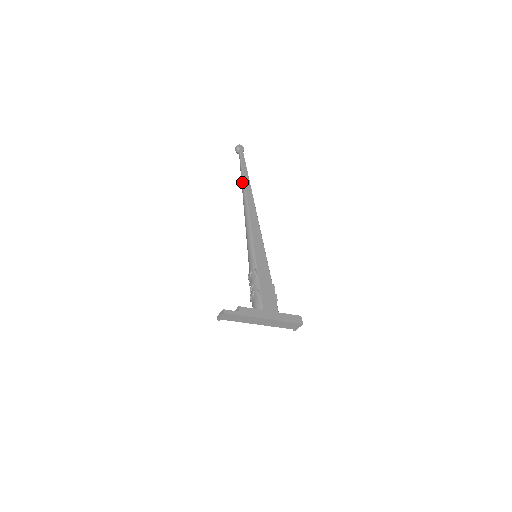
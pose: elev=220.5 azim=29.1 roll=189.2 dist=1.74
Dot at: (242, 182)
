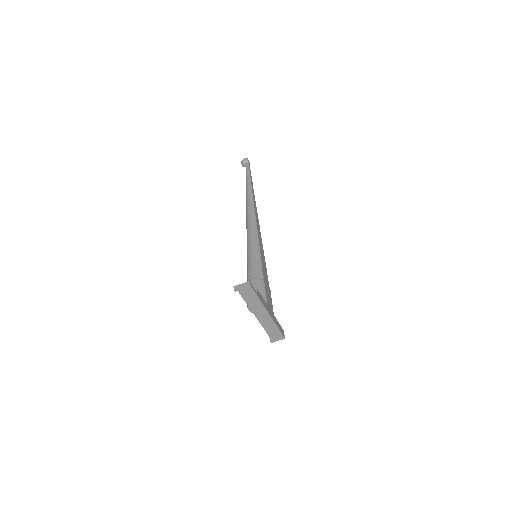
Dot at: (249, 189)
